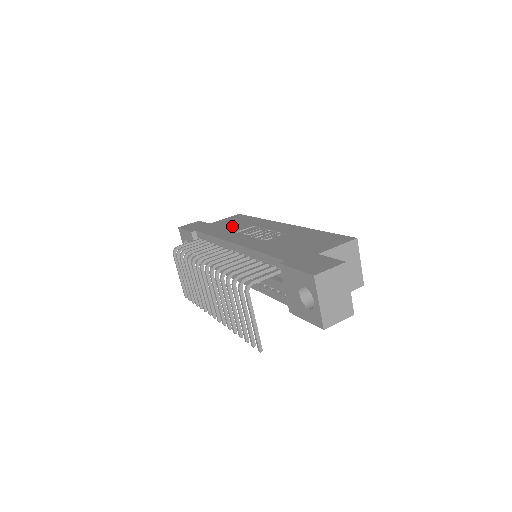
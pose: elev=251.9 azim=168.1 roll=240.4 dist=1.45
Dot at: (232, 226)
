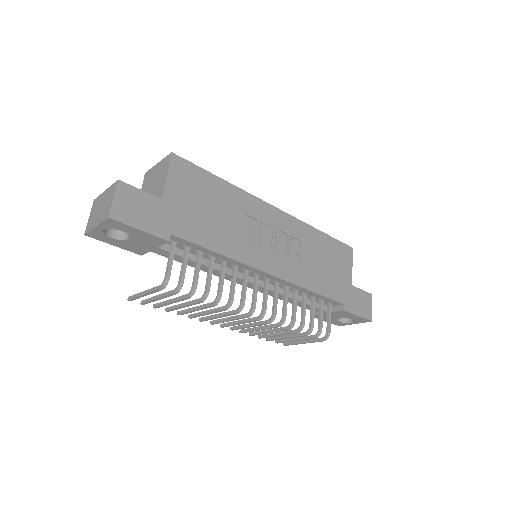
Dot at: (218, 216)
